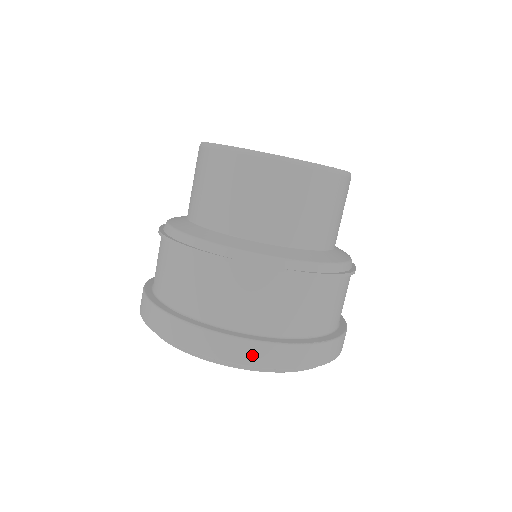
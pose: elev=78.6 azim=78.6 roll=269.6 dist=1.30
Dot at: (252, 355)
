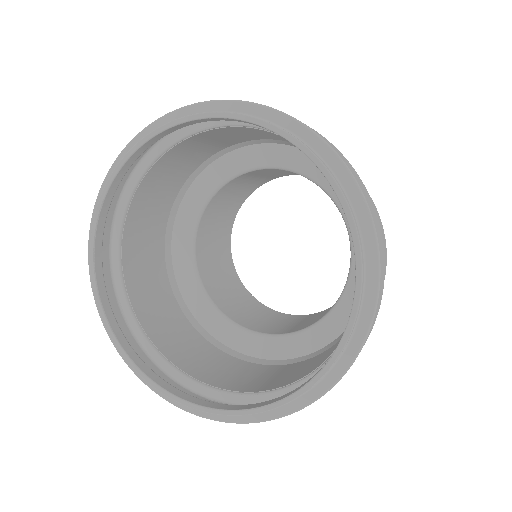
Dot at: occluded
